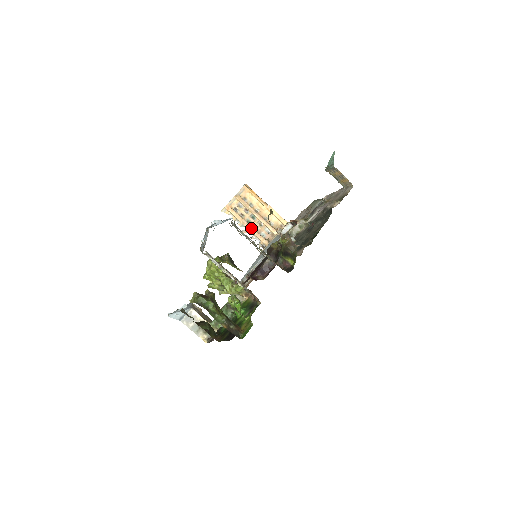
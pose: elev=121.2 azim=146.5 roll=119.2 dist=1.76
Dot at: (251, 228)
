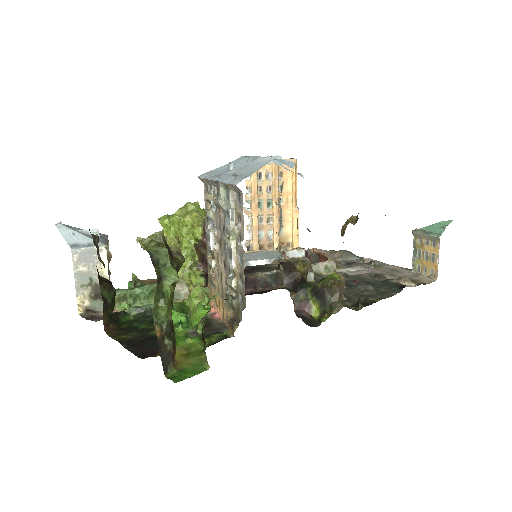
Dot at: (256, 214)
